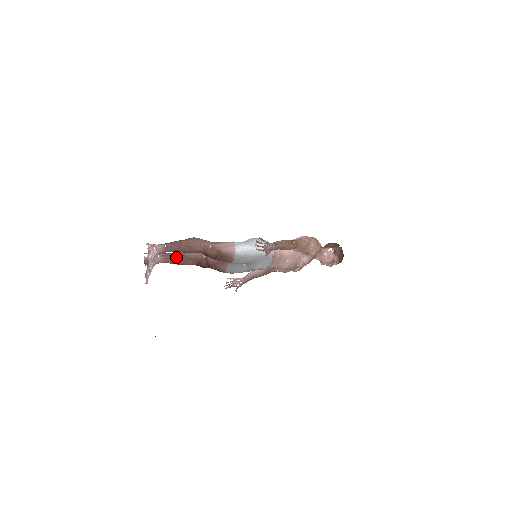
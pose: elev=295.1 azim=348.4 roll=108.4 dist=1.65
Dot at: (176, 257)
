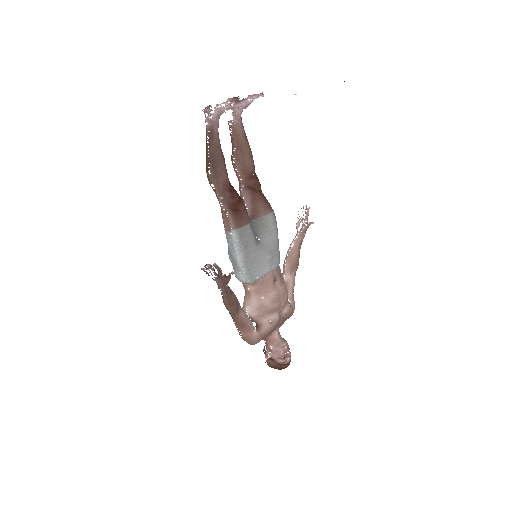
Dot at: occluded
